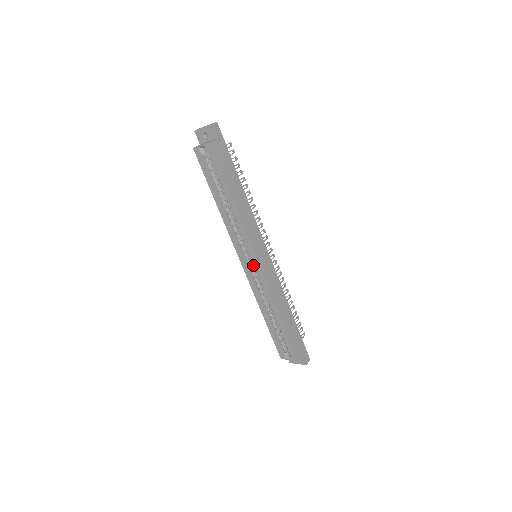
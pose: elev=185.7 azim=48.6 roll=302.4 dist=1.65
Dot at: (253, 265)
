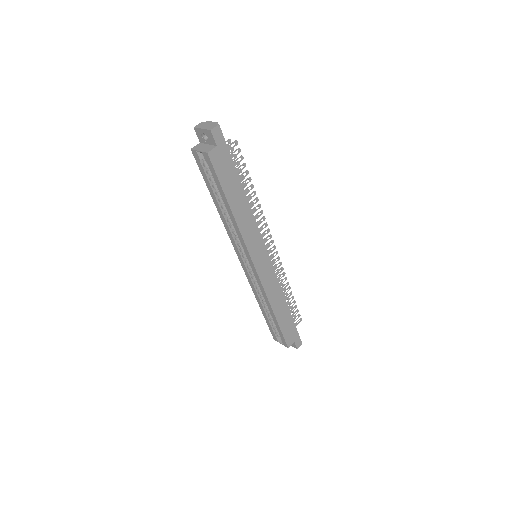
Dot at: occluded
